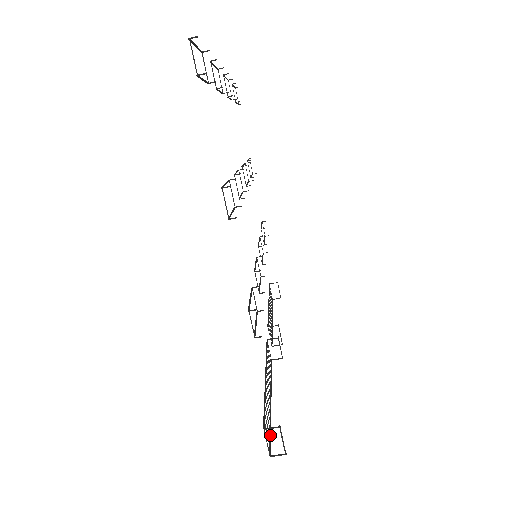
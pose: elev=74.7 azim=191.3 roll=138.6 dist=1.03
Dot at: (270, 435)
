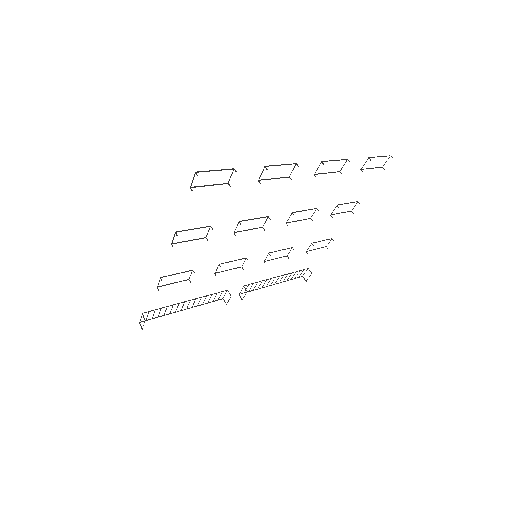
Dot at: (154, 318)
